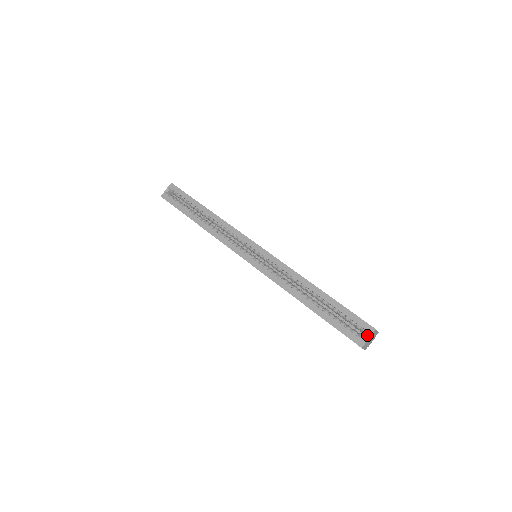
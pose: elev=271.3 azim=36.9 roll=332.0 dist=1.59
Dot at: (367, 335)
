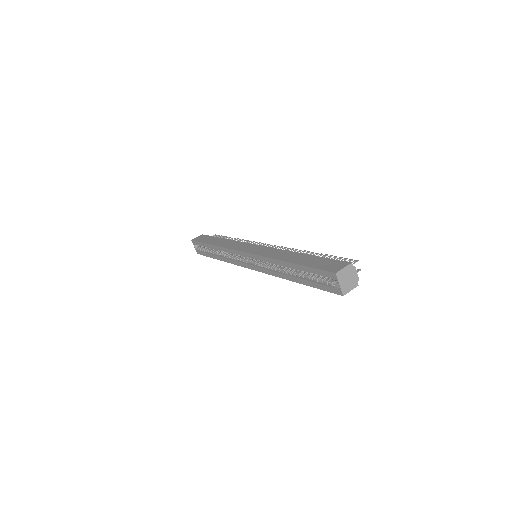
Dot at: occluded
